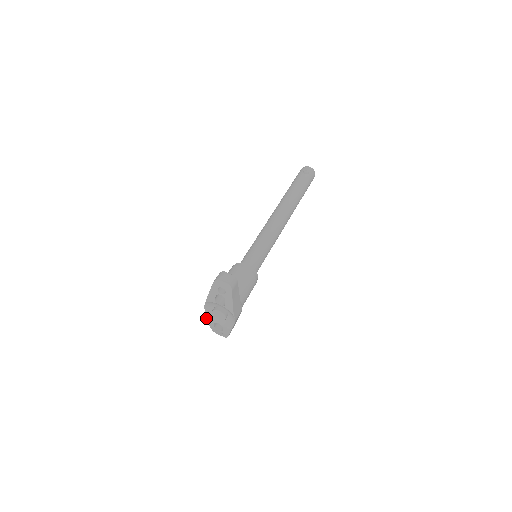
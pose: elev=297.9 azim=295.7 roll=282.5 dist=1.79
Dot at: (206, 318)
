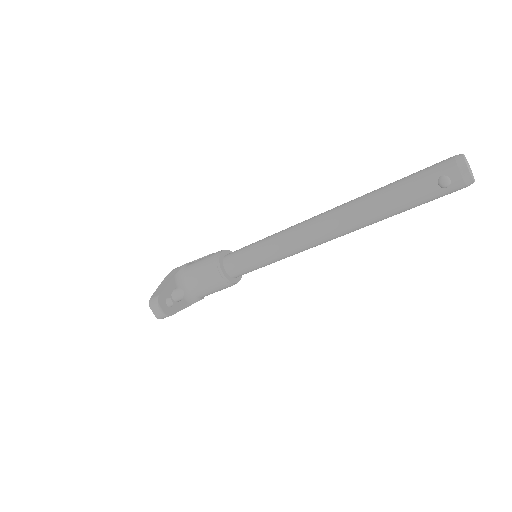
Dot at: occluded
